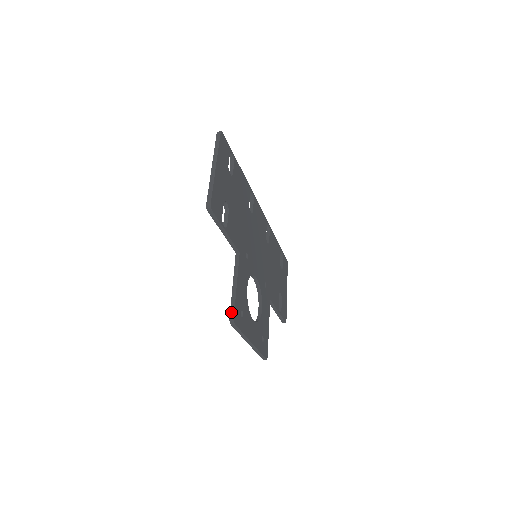
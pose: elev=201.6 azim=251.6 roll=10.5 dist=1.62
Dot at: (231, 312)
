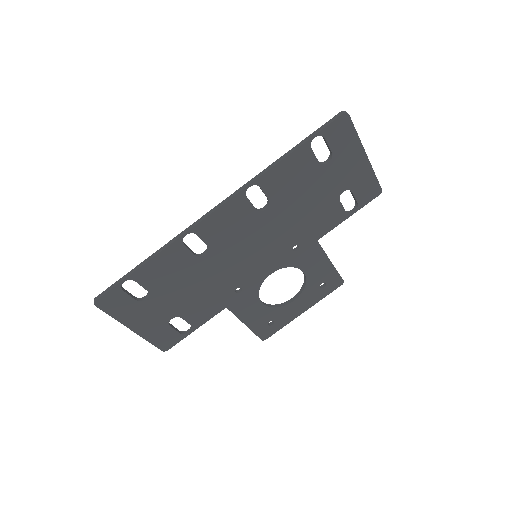
Dot at: (257, 335)
